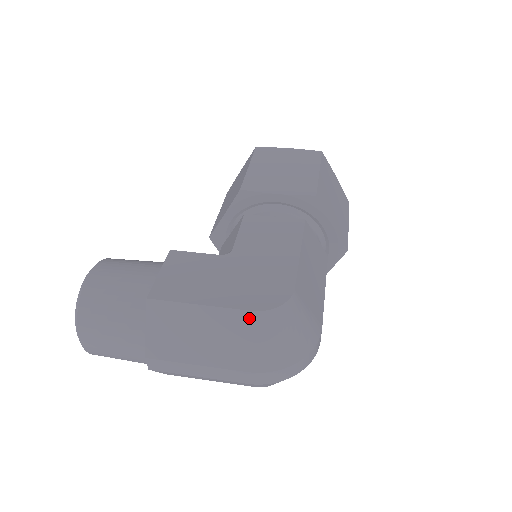
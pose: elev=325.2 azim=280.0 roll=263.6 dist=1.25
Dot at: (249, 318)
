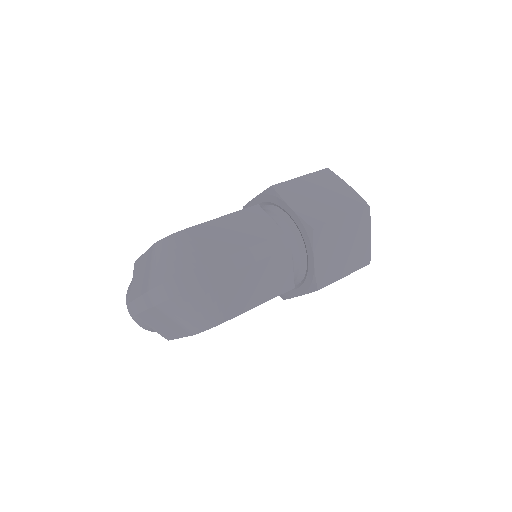
Dot at: (151, 251)
